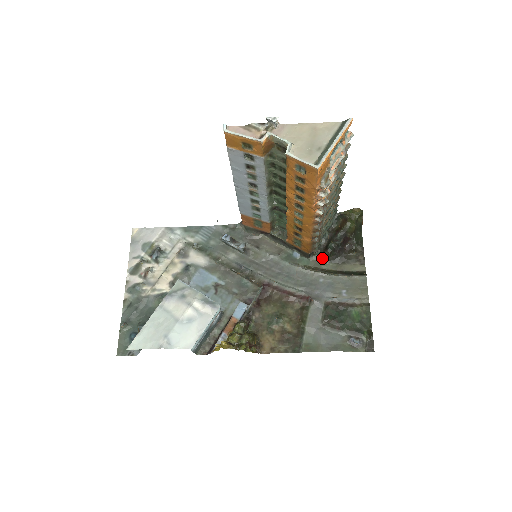
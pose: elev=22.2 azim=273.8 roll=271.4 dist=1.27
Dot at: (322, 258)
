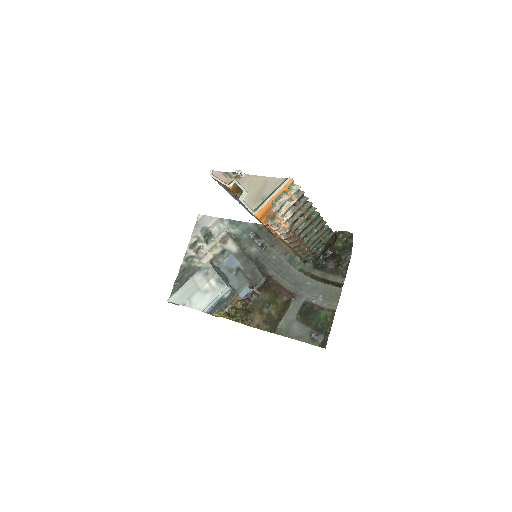
Dot at: (315, 265)
